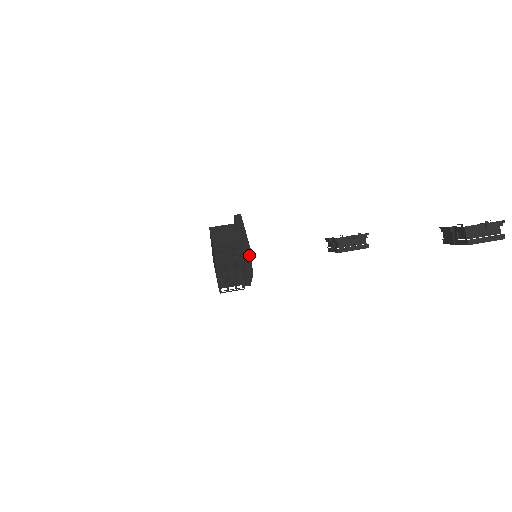
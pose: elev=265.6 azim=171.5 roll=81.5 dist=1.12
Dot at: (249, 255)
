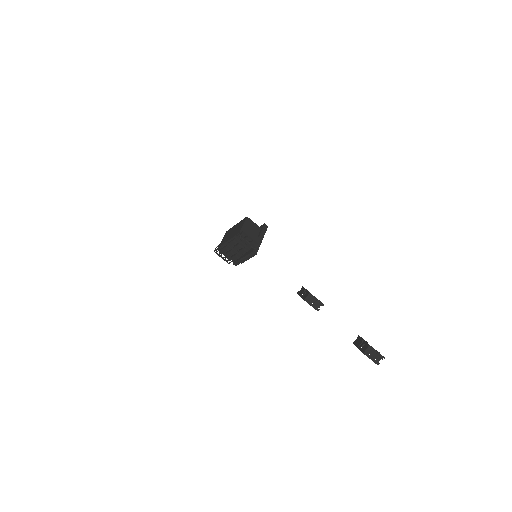
Dot at: (255, 253)
